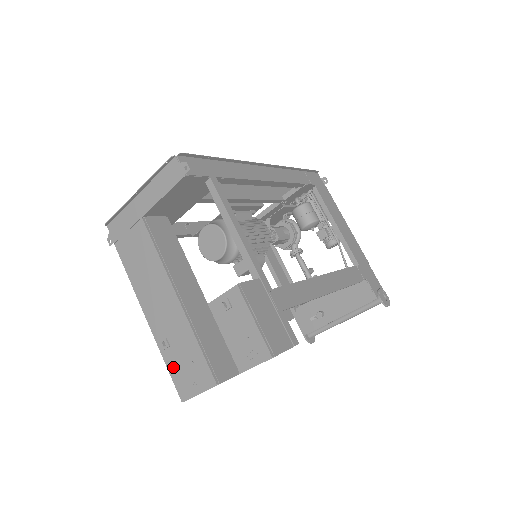
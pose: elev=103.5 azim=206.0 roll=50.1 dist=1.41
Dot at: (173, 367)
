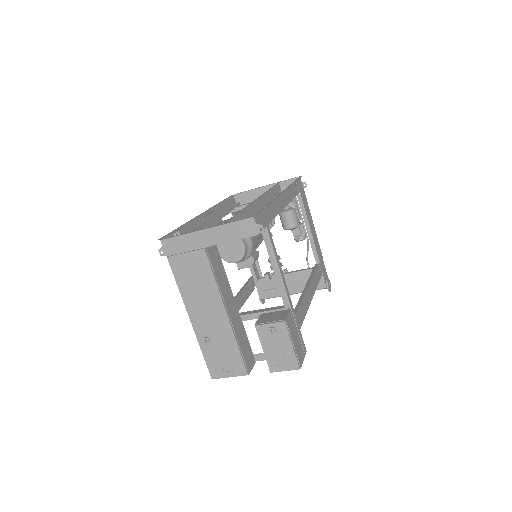
Dot at: (210, 357)
